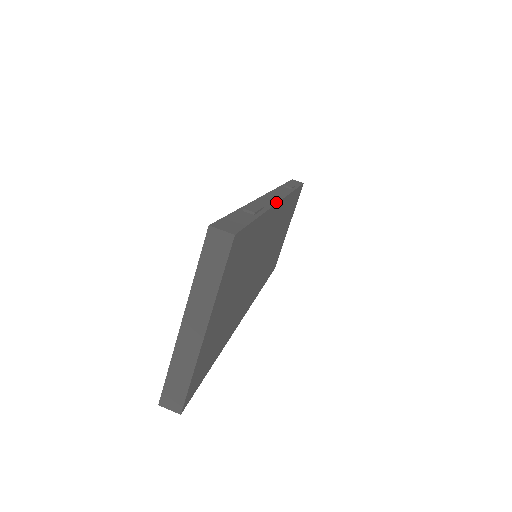
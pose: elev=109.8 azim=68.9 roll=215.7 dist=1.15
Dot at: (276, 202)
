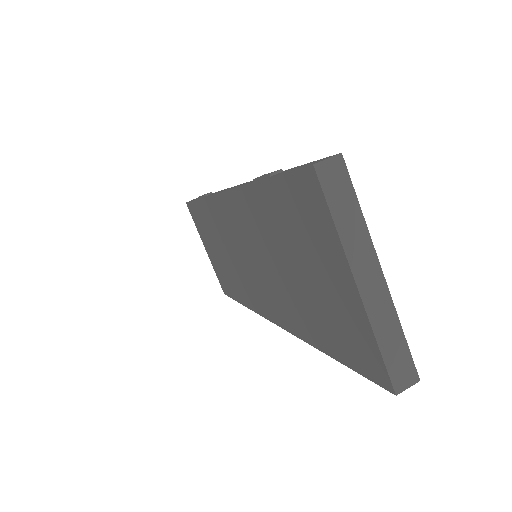
Dot at: (247, 182)
